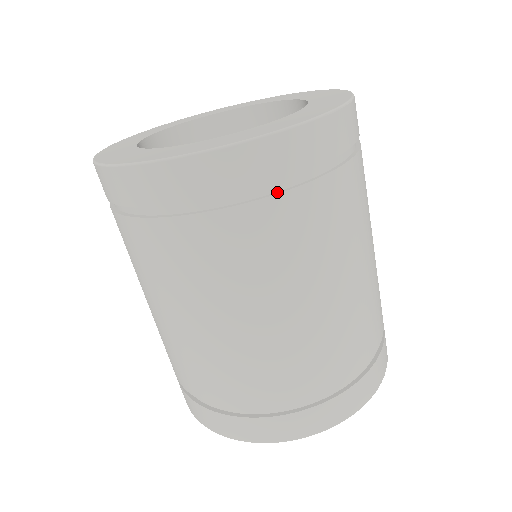
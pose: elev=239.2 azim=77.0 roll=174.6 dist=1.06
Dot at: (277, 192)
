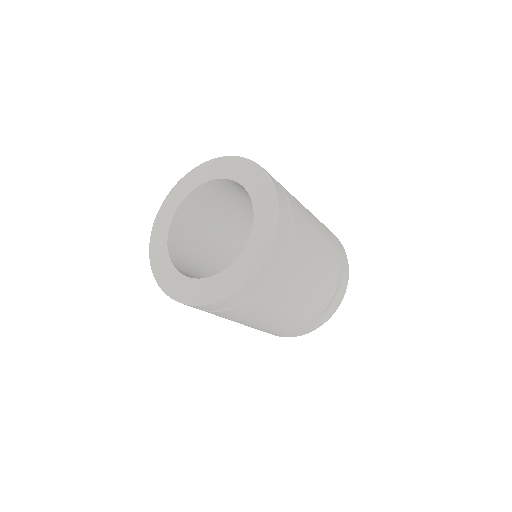
Dot at: (284, 255)
